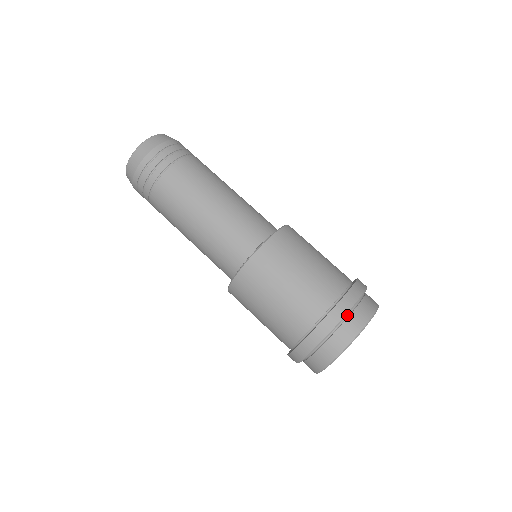
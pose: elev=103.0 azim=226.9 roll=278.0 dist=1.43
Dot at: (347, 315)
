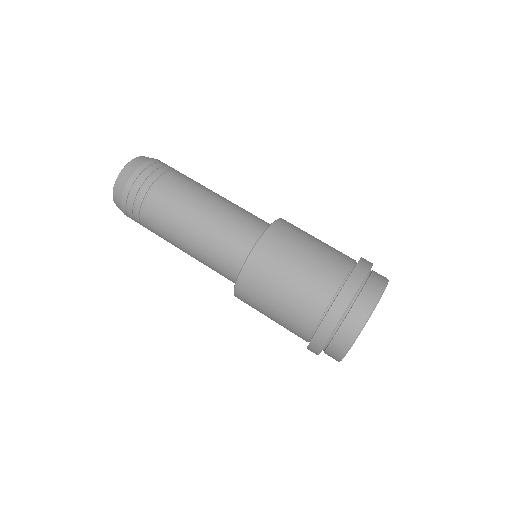
Dot at: (364, 282)
